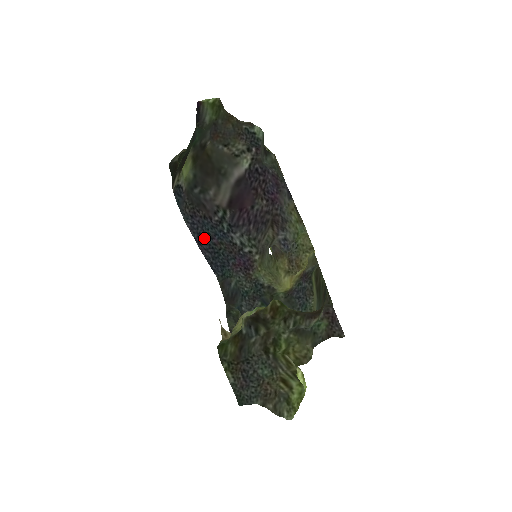
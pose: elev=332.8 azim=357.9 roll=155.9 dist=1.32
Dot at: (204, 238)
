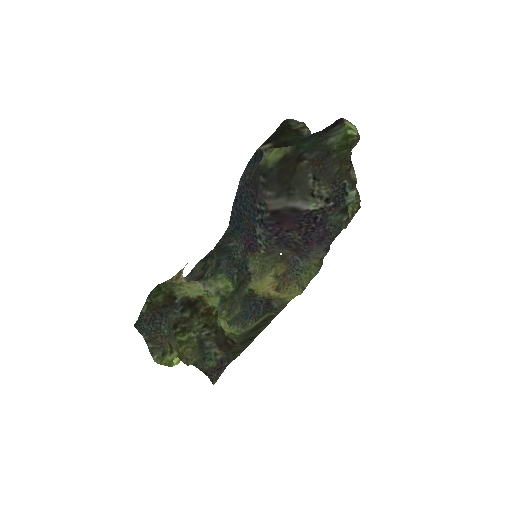
Dot at: (241, 203)
